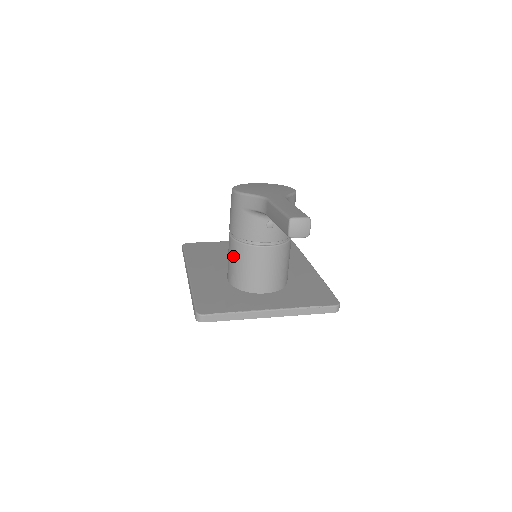
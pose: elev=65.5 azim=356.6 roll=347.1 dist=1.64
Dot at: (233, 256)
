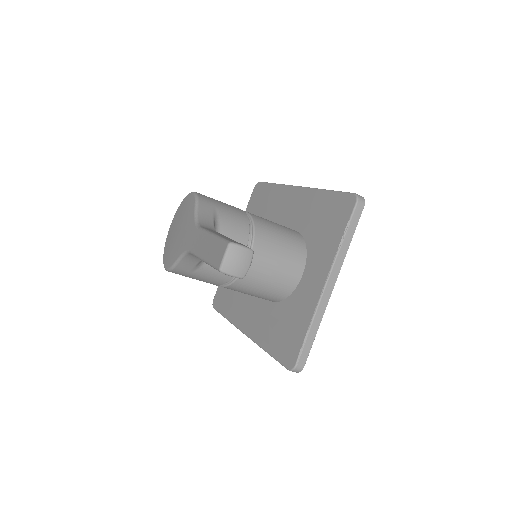
Dot at: occluded
